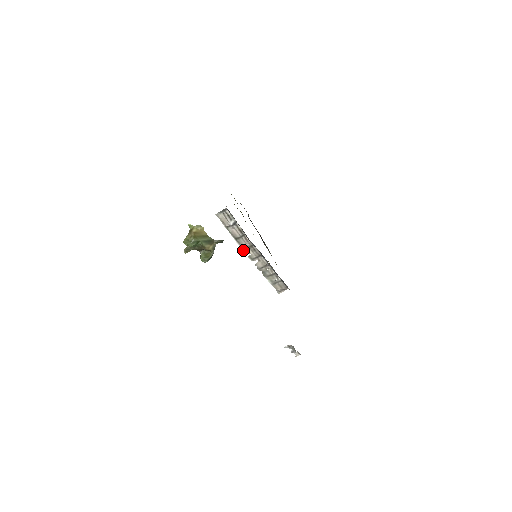
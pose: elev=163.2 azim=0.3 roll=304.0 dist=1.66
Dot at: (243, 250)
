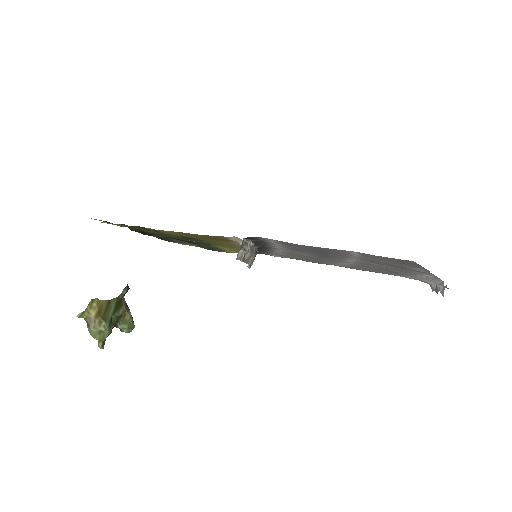
Dot at: occluded
